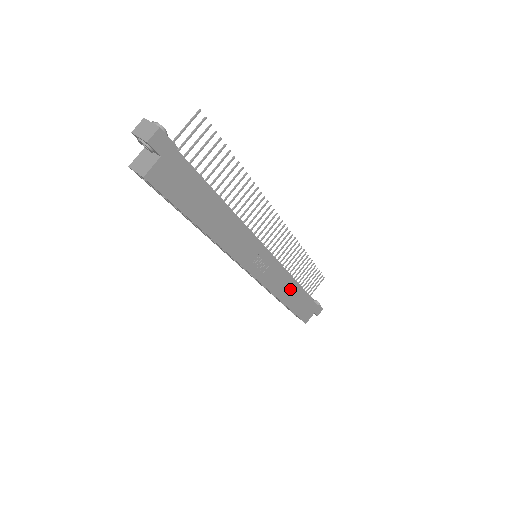
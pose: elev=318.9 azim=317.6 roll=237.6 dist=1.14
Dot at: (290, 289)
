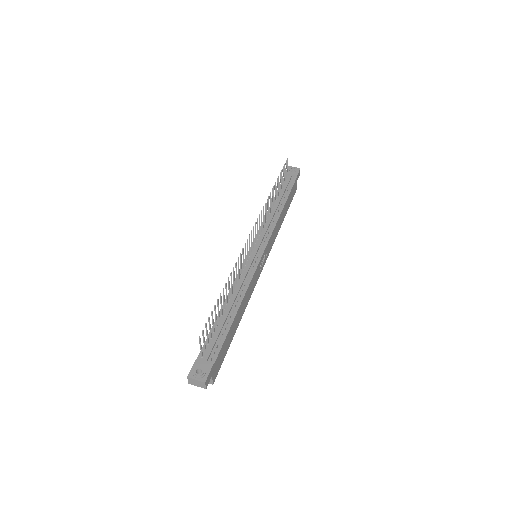
Dot at: (281, 218)
